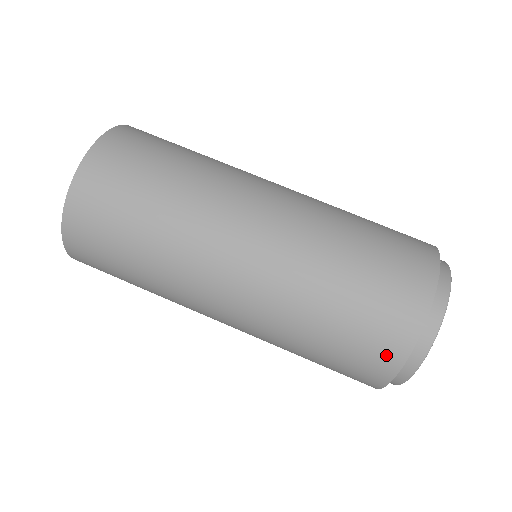
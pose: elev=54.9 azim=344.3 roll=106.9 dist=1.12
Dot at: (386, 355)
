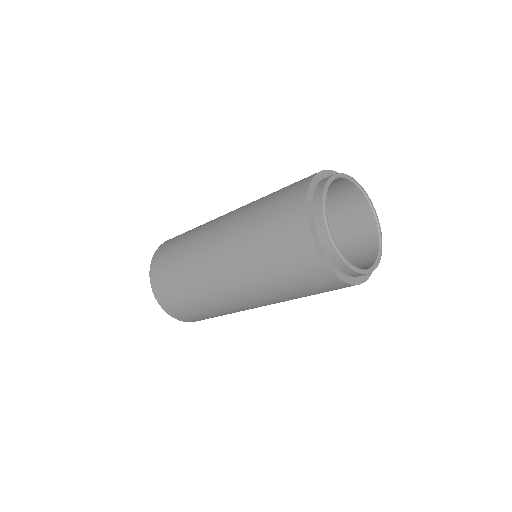
Dot at: (340, 287)
